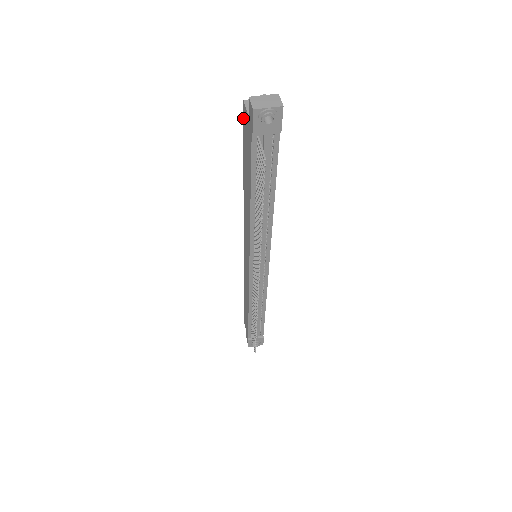
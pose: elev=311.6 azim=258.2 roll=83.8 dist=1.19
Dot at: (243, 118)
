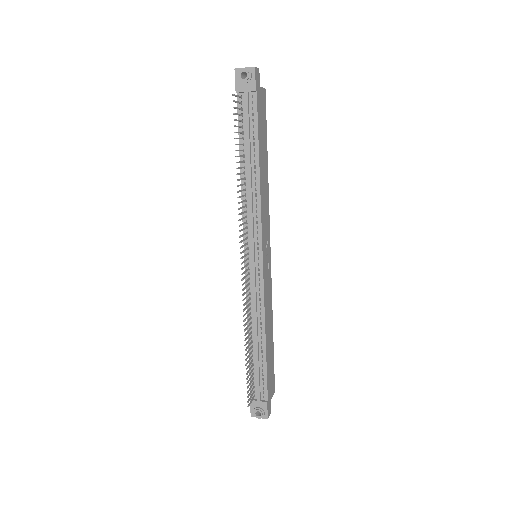
Dot at: occluded
